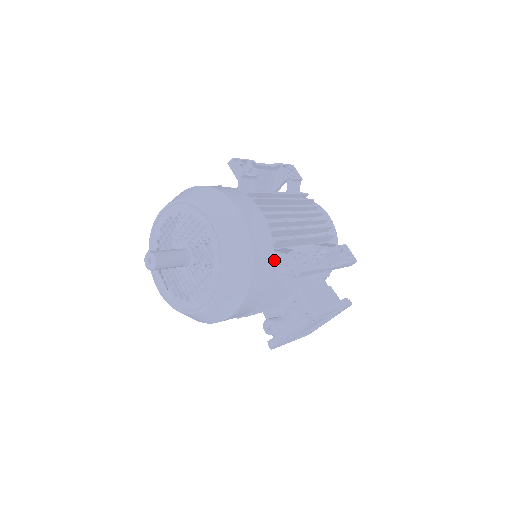
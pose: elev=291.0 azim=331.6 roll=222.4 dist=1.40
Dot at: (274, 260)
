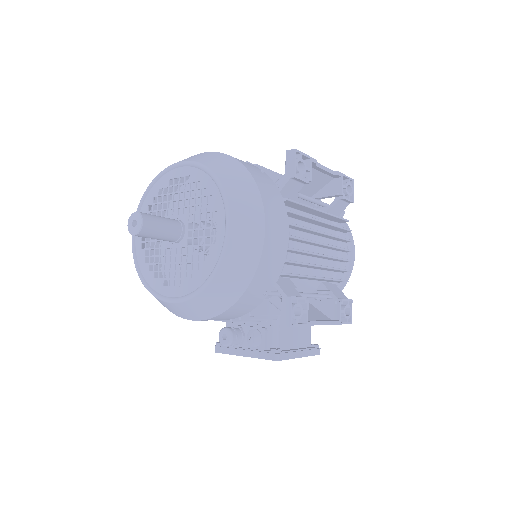
Dot at: occluded
